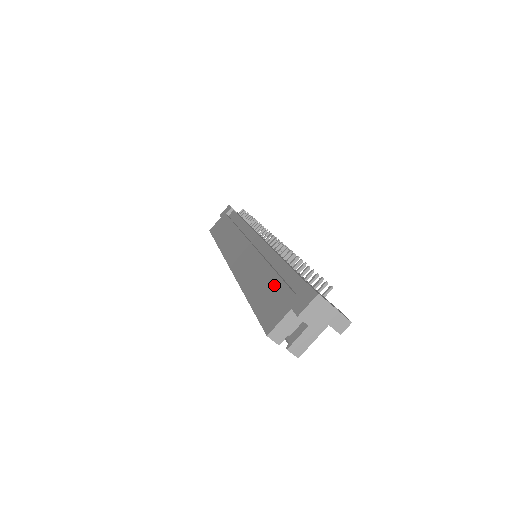
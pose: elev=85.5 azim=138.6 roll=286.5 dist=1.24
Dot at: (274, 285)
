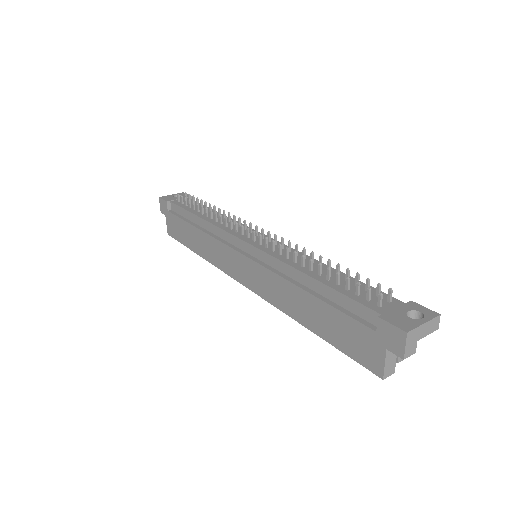
Dot at: (335, 318)
